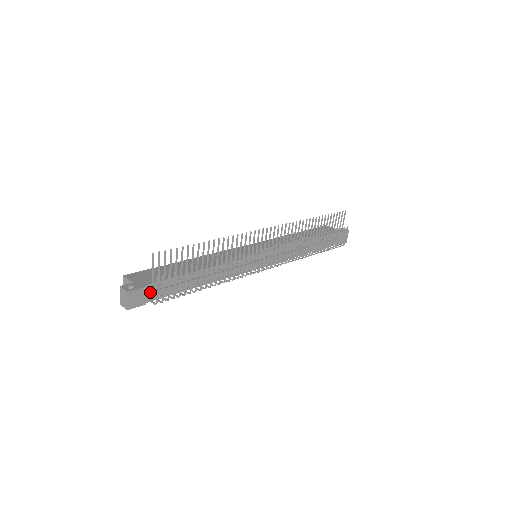
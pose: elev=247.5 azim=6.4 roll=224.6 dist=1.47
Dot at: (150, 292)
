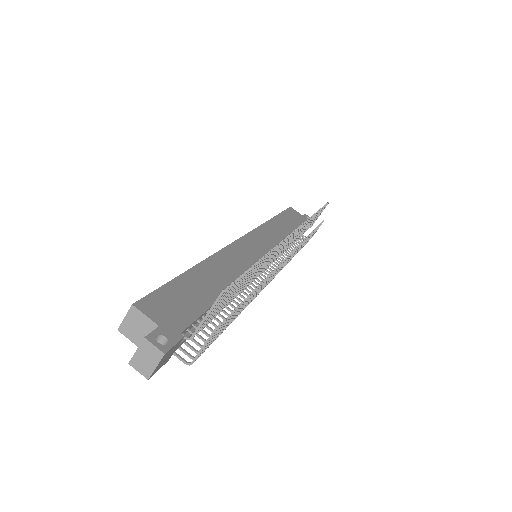
Dot at: (181, 342)
